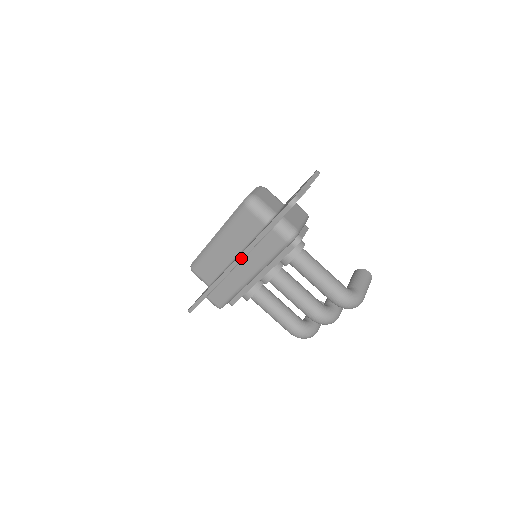
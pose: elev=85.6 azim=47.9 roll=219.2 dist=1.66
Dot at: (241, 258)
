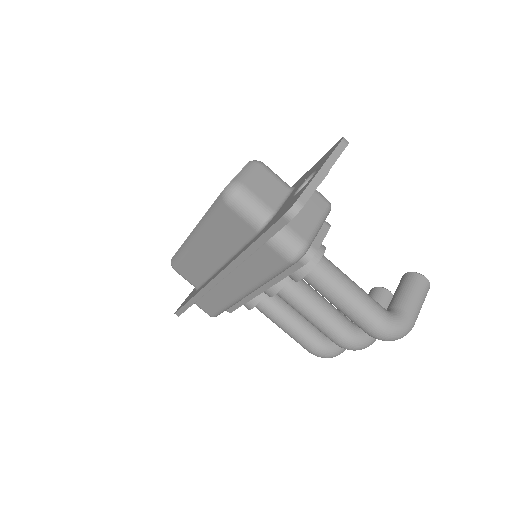
Dot at: (226, 273)
